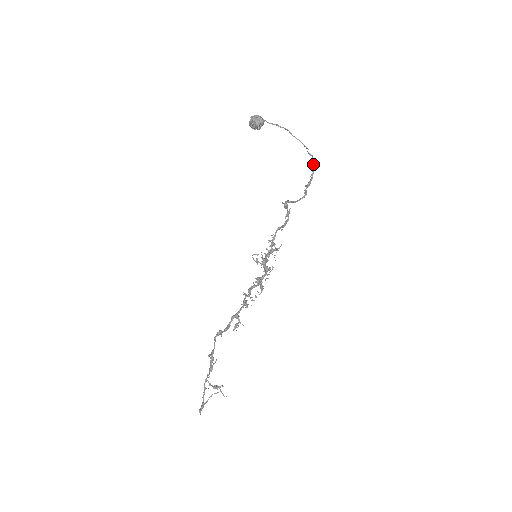
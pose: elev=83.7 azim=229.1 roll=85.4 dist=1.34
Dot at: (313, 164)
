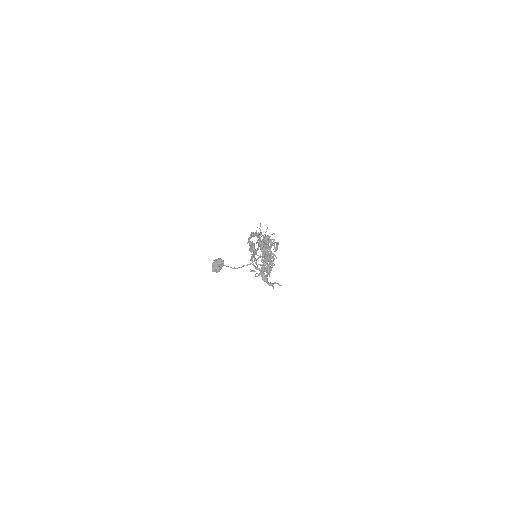
Dot at: (274, 245)
